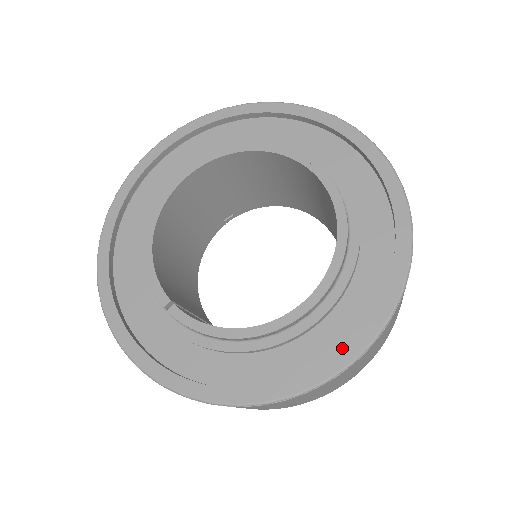
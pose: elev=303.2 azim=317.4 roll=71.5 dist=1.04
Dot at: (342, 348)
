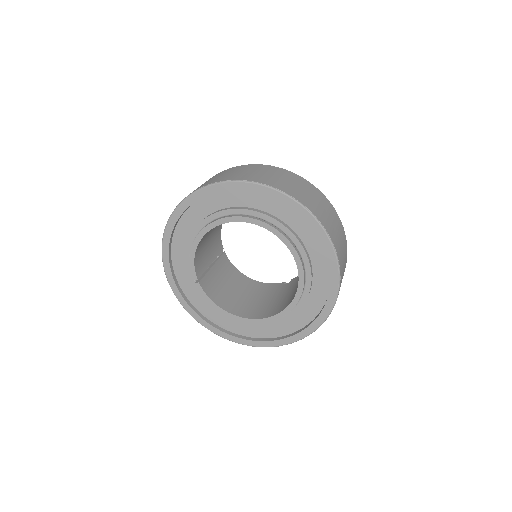
Dot at: (264, 341)
